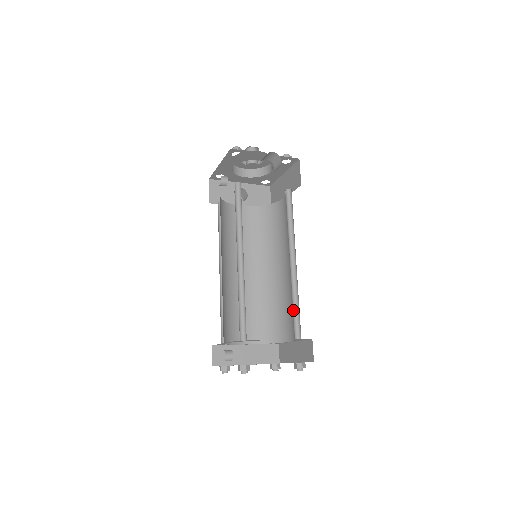
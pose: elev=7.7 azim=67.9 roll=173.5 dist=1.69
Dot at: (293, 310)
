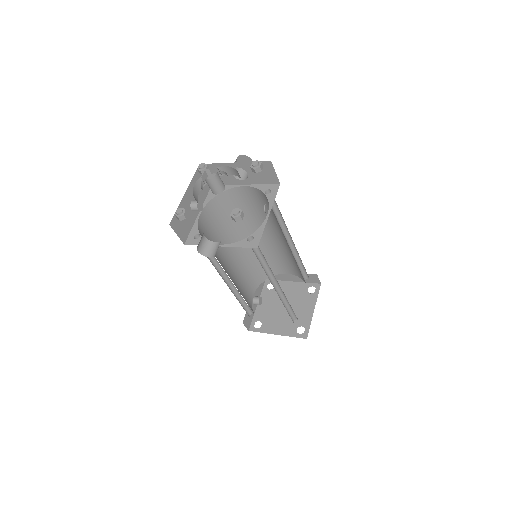
Dot at: (288, 307)
